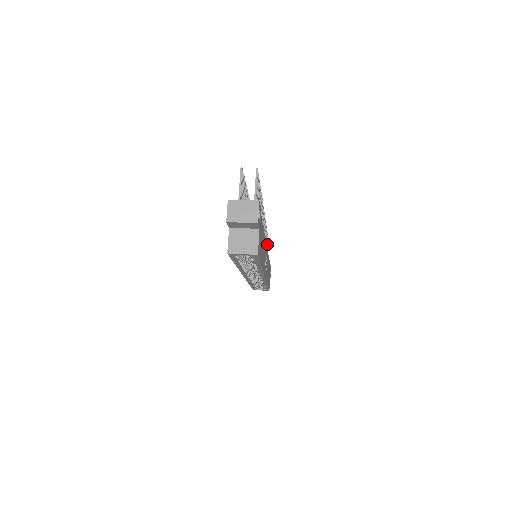
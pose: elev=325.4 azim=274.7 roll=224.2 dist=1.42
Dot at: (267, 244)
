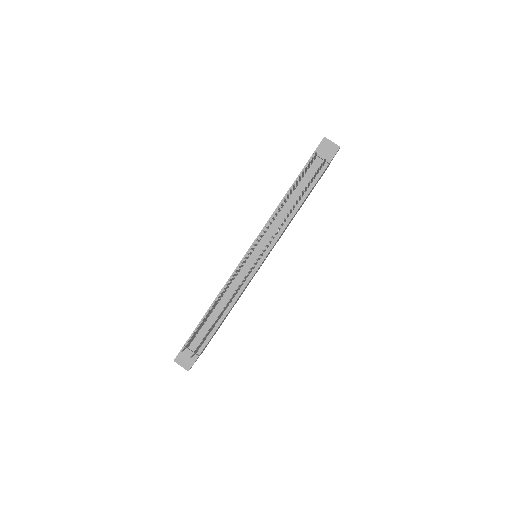
Dot at: occluded
